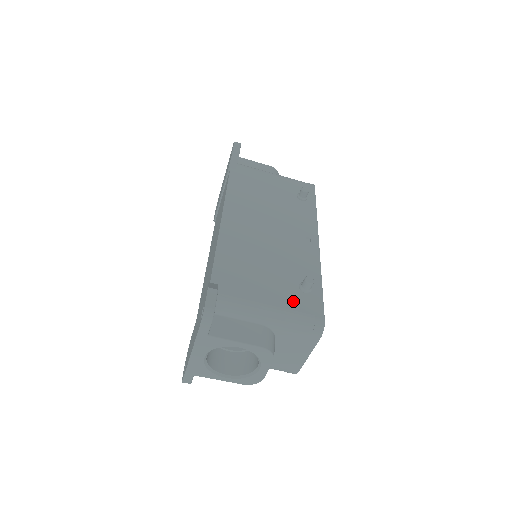
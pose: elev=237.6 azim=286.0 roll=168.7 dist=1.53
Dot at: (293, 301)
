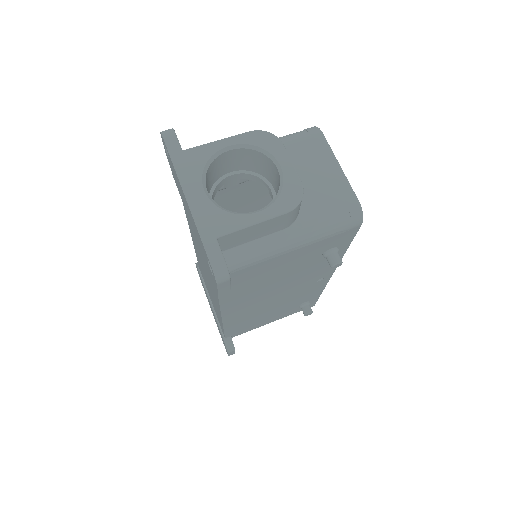
Dot at: occluded
